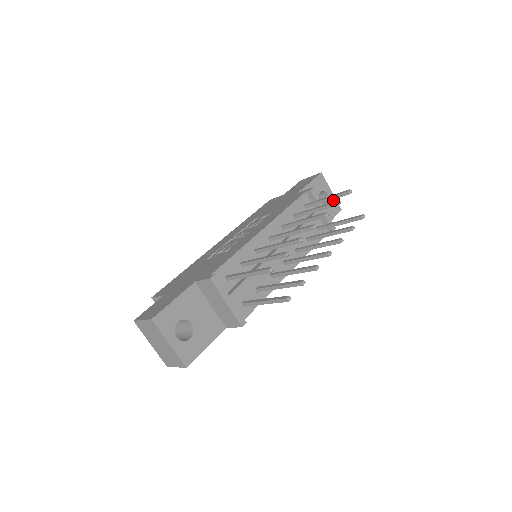
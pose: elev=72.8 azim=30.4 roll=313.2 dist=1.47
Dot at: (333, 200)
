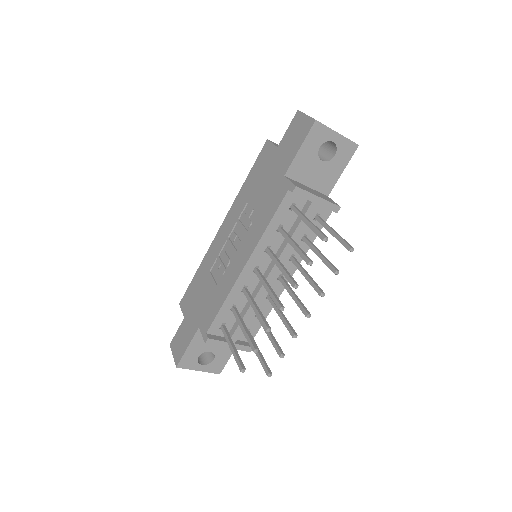
Dot at: (342, 143)
